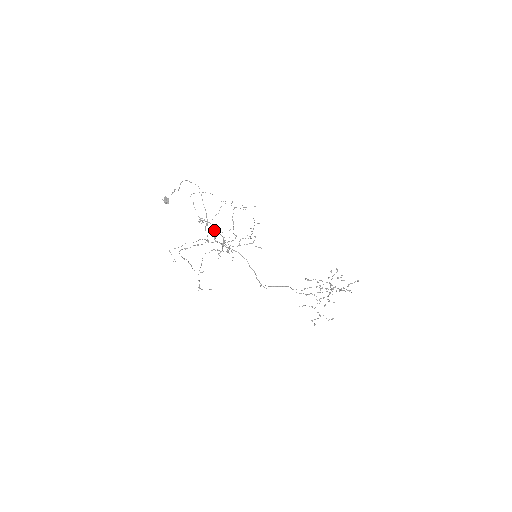
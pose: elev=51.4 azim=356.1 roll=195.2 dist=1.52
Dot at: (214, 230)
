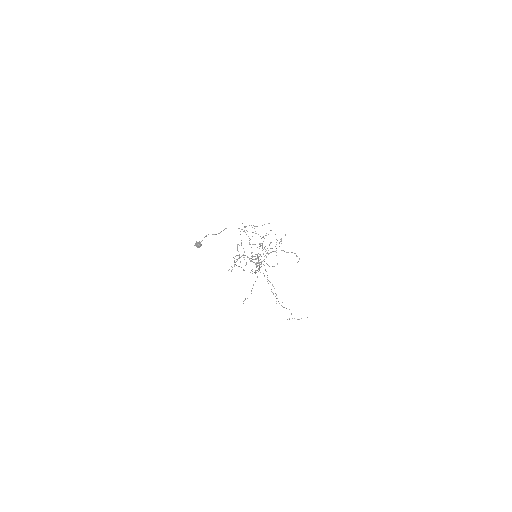
Dot at: occluded
